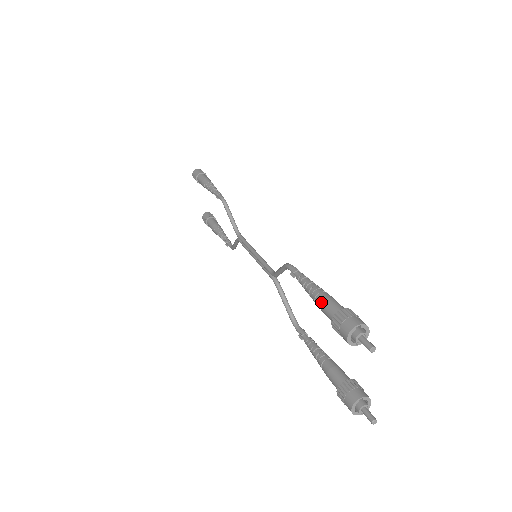
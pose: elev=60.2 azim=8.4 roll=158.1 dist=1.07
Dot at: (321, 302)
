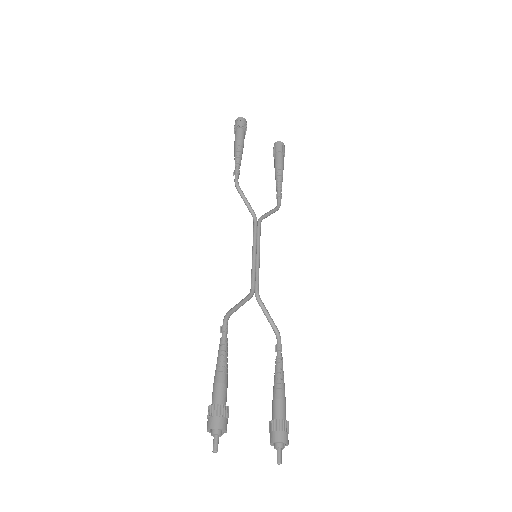
Dot at: (213, 385)
